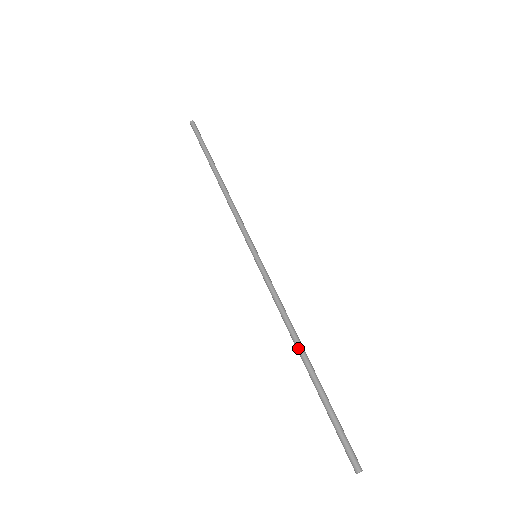
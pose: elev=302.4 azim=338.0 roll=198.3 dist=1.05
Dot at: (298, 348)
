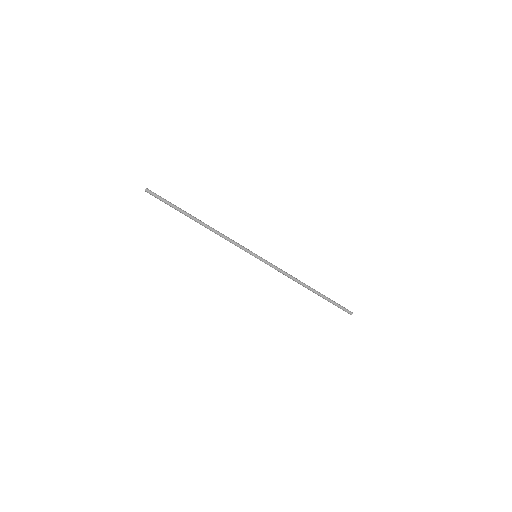
Dot at: (305, 286)
